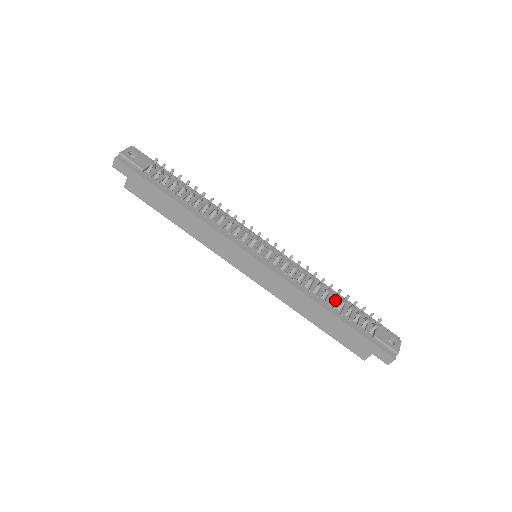
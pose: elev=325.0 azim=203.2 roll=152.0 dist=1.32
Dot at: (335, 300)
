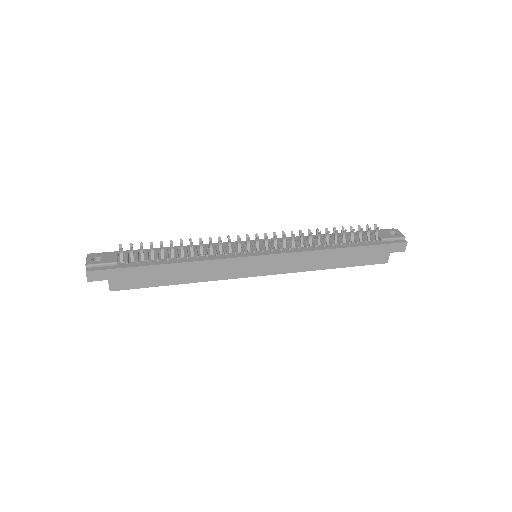
Dot at: occluded
